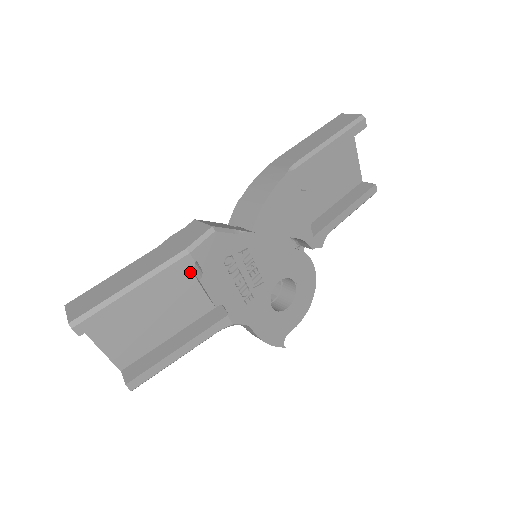
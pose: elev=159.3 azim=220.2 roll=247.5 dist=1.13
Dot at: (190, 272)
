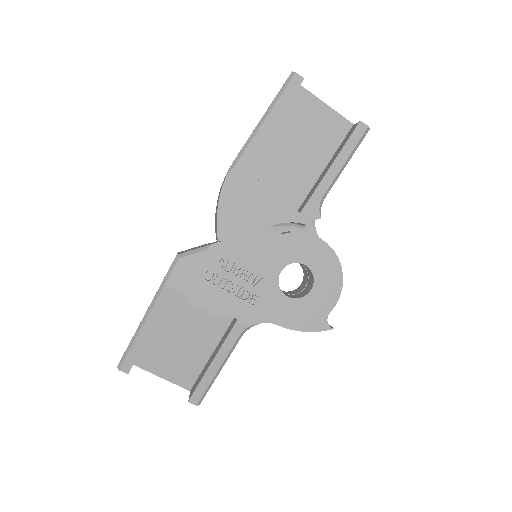
Dot at: occluded
